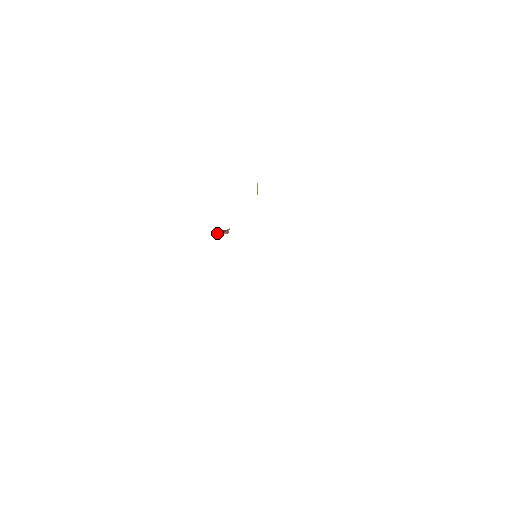
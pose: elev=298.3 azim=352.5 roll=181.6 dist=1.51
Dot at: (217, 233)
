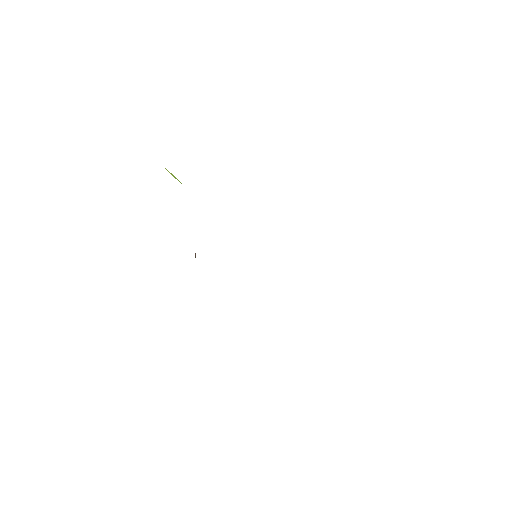
Dot at: occluded
